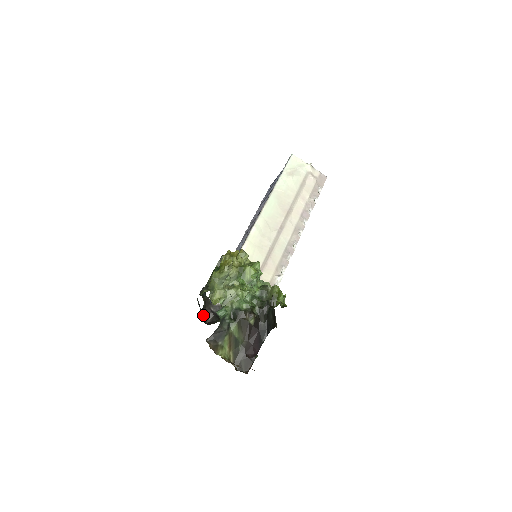
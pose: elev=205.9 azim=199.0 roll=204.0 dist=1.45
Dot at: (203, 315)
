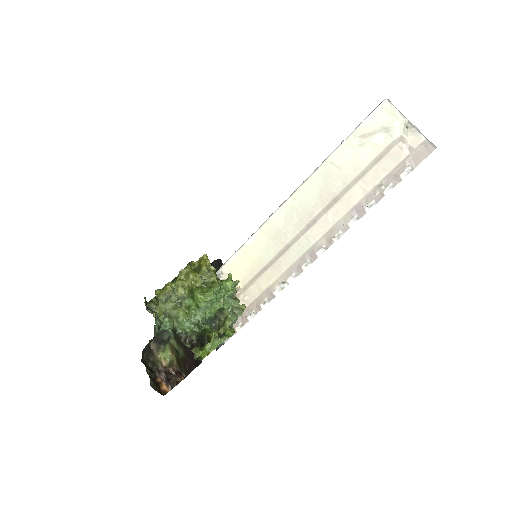
Dot at: occluded
